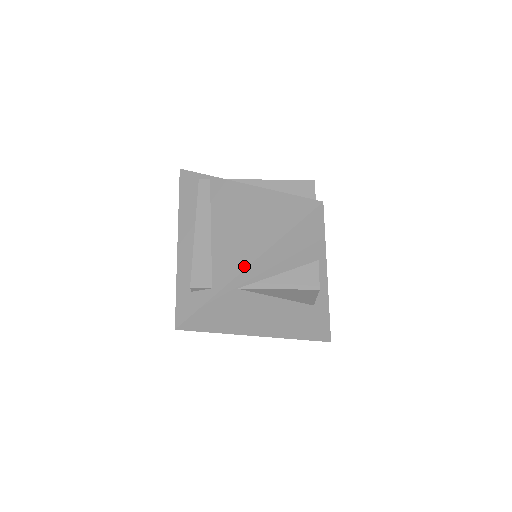
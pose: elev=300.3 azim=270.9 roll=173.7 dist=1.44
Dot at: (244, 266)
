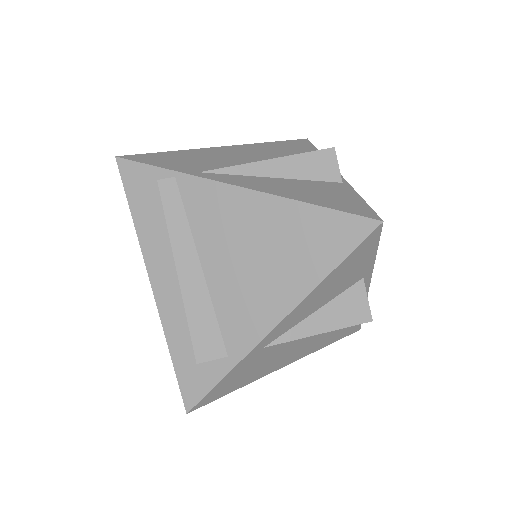
Dot at: (271, 324)
